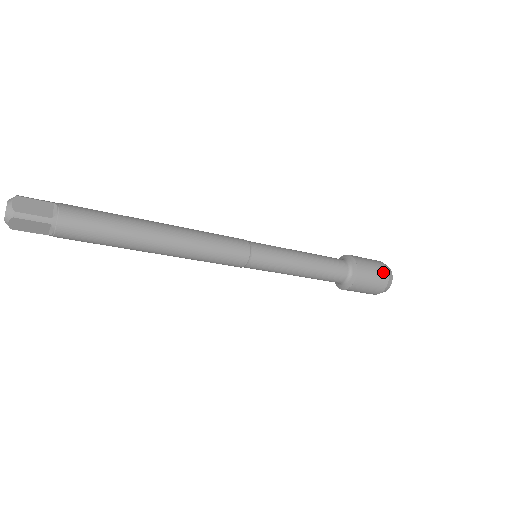
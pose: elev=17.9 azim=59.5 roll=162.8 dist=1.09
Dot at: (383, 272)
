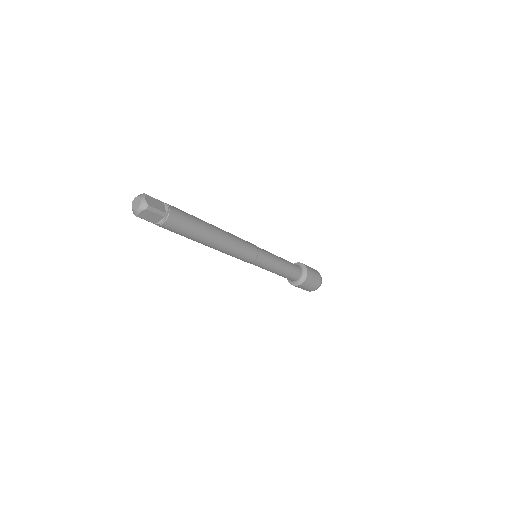
Dot at: (319, 276)
